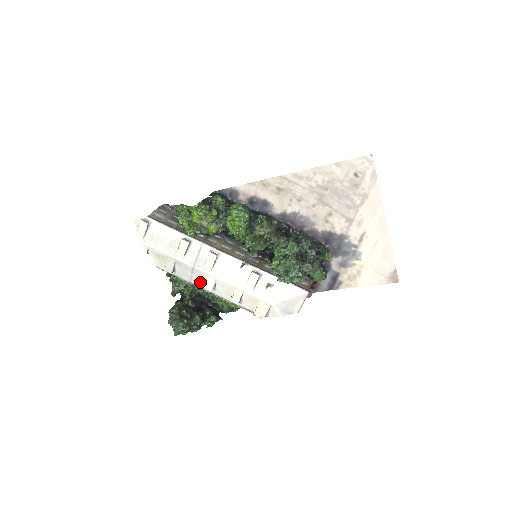
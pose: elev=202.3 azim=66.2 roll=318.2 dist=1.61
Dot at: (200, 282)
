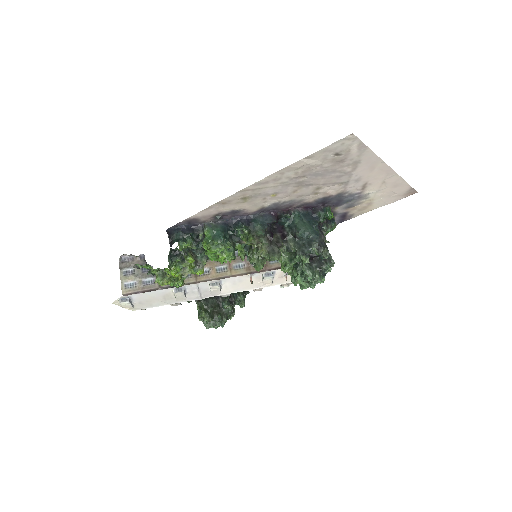
Dot at: occluded
